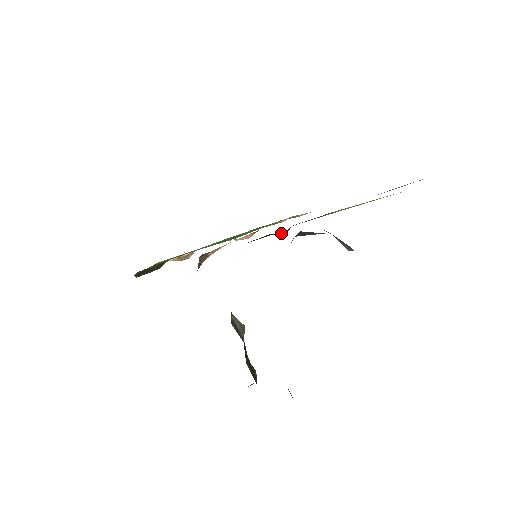
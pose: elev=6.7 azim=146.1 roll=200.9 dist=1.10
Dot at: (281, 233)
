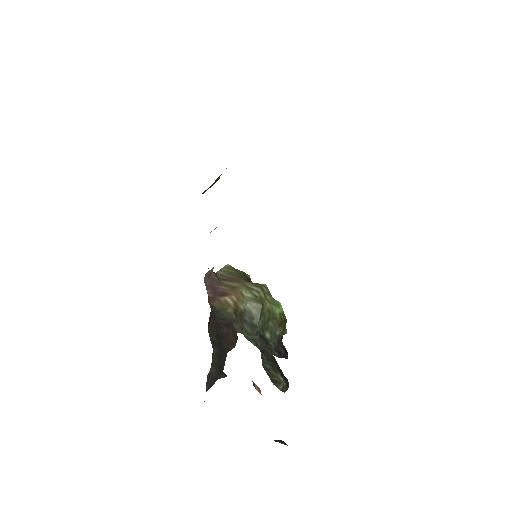
Dot at: occluded
